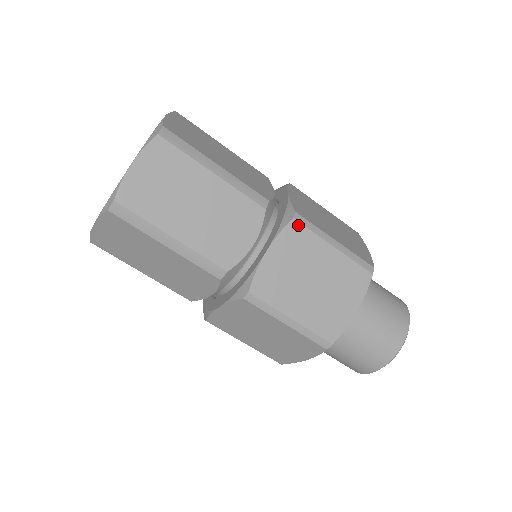
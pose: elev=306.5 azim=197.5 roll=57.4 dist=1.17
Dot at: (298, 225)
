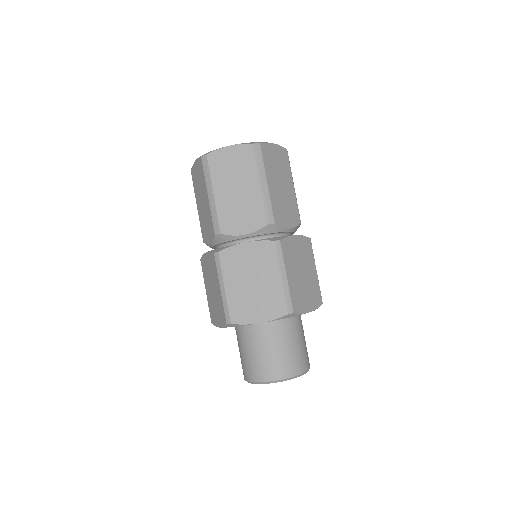
Dot at: (310, 243)
